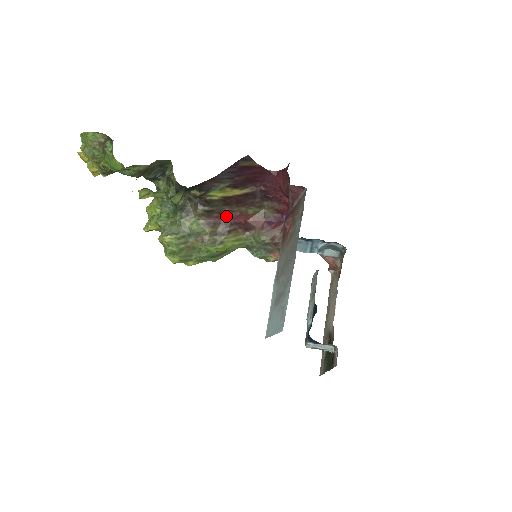
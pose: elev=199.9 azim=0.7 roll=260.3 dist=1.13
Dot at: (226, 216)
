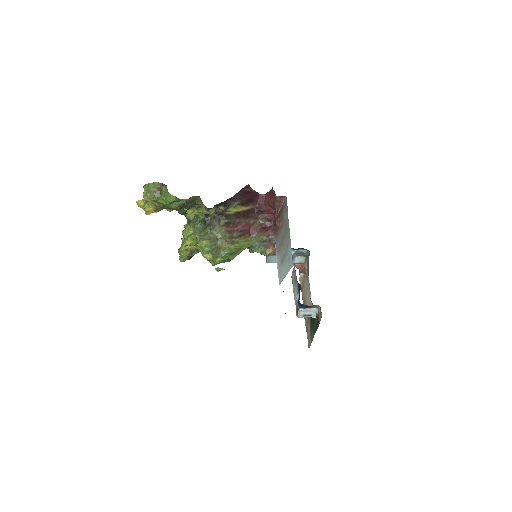
Dot at: (237, 226)
